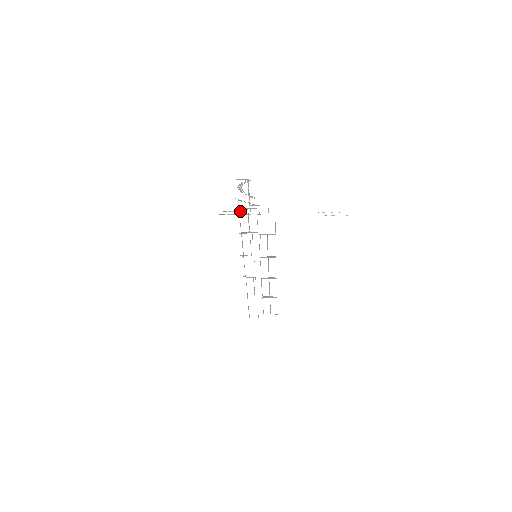
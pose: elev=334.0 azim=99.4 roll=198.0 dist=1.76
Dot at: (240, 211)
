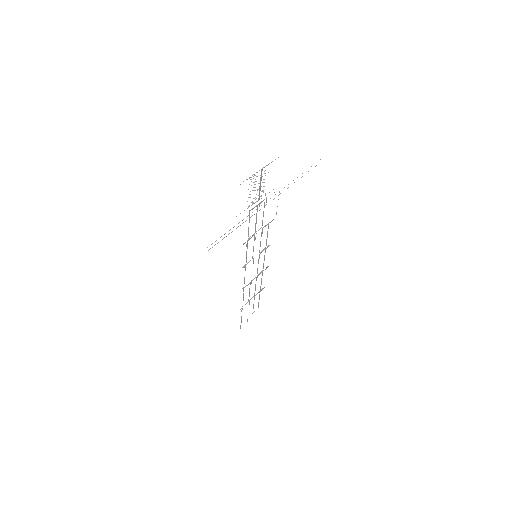
Dot at: occluded
